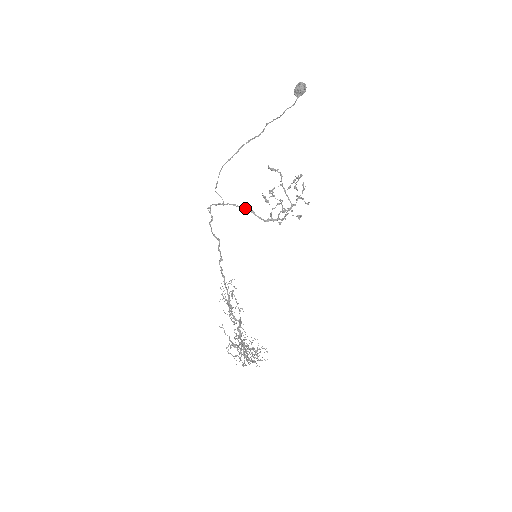
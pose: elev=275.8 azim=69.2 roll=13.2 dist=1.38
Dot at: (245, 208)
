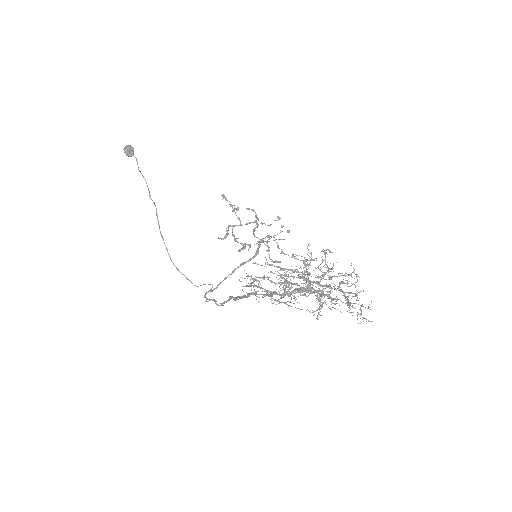
Dot at: (234, 270)
